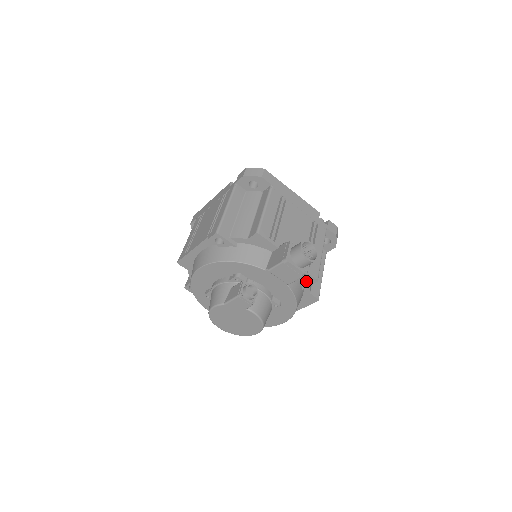
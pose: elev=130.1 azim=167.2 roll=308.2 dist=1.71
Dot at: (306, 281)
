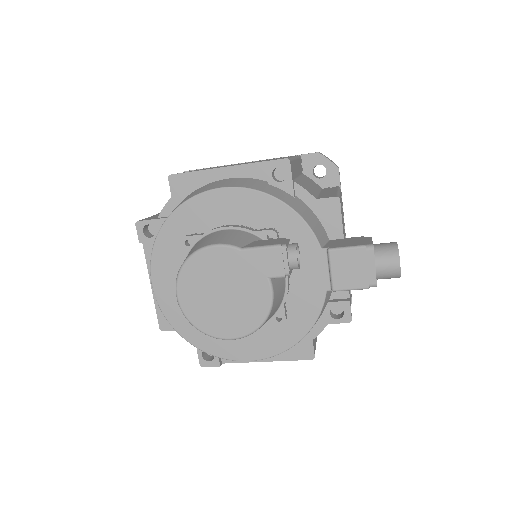
Dot at: (331, 314)
